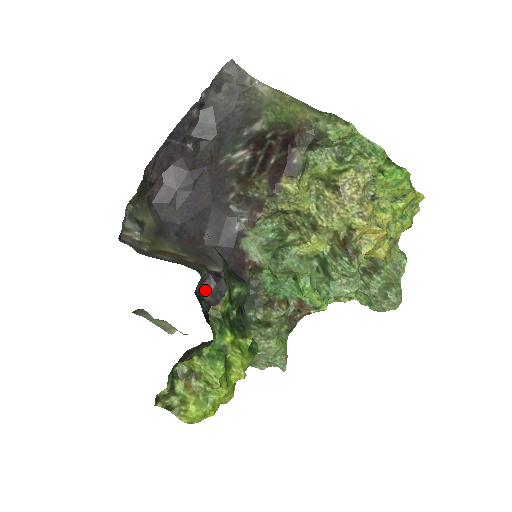
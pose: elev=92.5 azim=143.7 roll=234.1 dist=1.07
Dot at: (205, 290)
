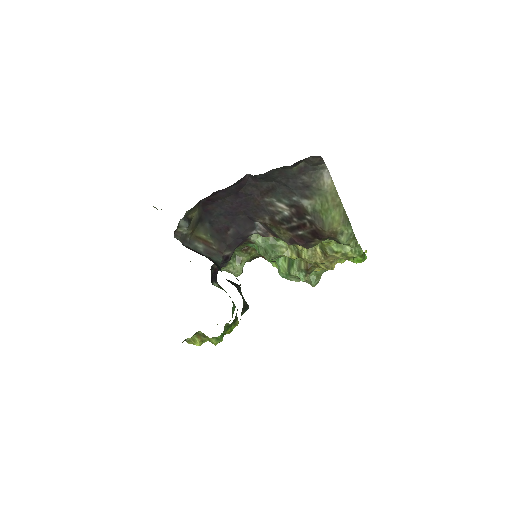
Dot at: occluded
